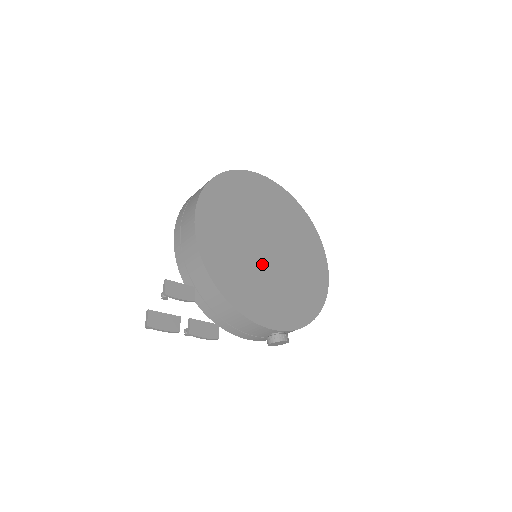
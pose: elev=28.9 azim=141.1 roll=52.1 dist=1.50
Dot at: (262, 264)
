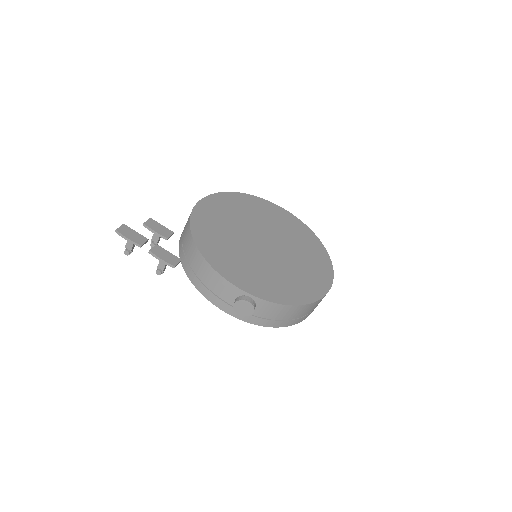
Dot at: (250, 248)
